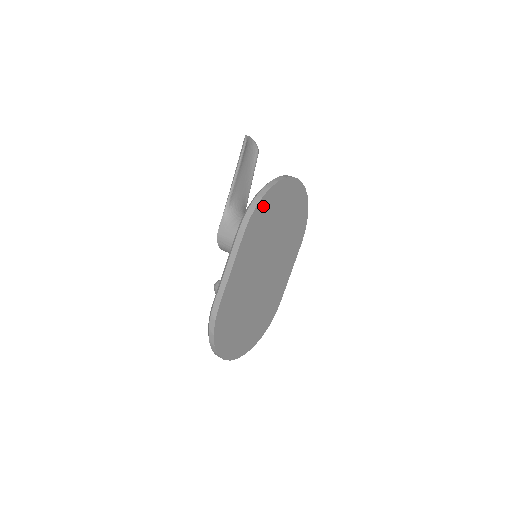
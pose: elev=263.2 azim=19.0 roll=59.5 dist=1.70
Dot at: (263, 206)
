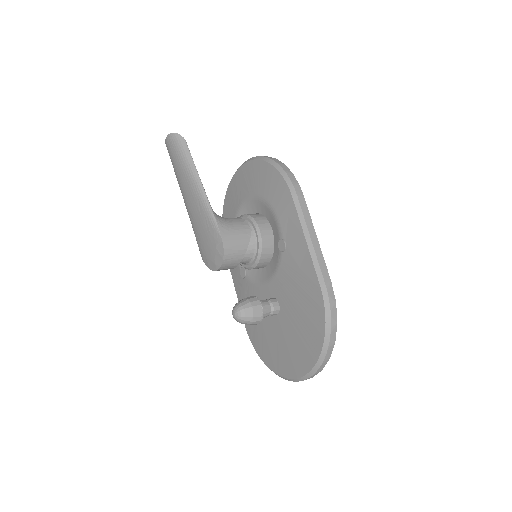
Dot at: occluded
